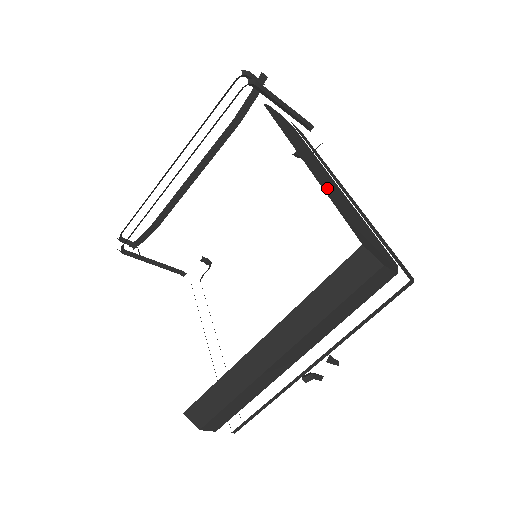
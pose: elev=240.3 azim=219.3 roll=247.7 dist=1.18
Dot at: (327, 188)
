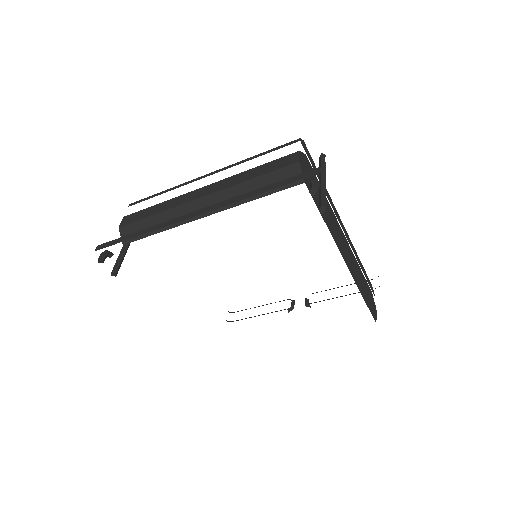
Dot at: (355, 275)
